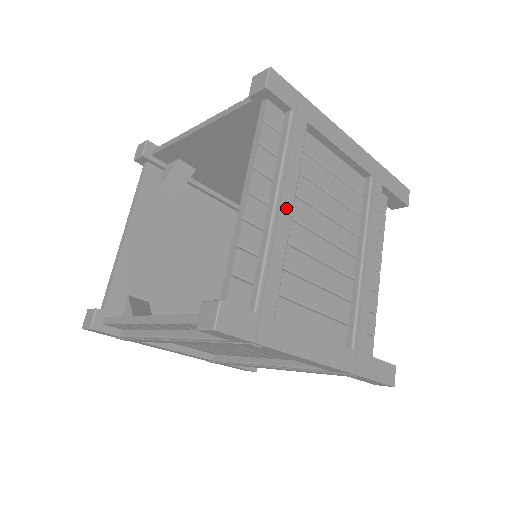
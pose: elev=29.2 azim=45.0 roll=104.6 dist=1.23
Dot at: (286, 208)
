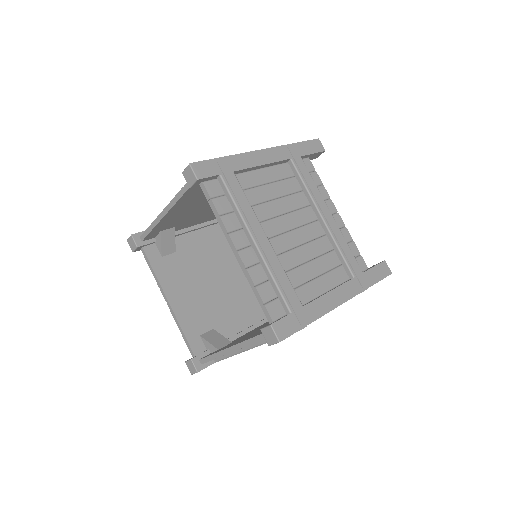
Dot at: occluded
